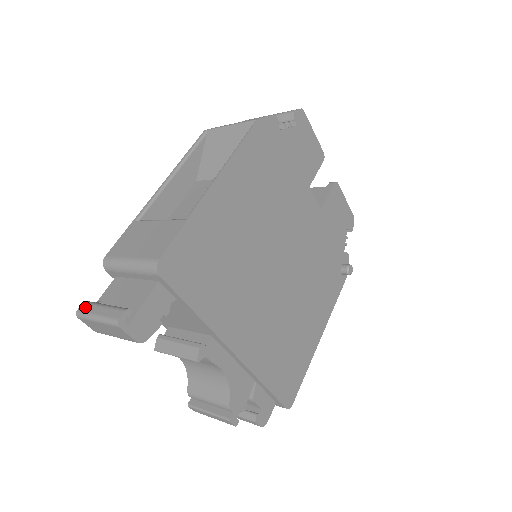
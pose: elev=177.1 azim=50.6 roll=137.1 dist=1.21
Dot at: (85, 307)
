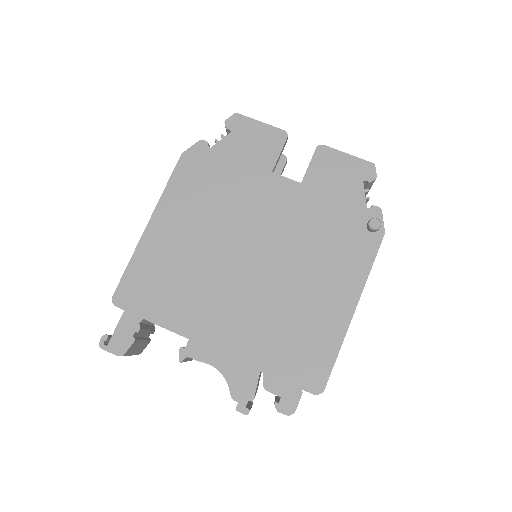
Dot at: occluded
